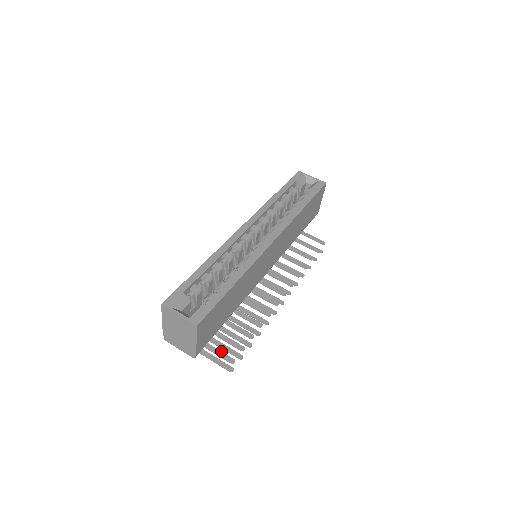
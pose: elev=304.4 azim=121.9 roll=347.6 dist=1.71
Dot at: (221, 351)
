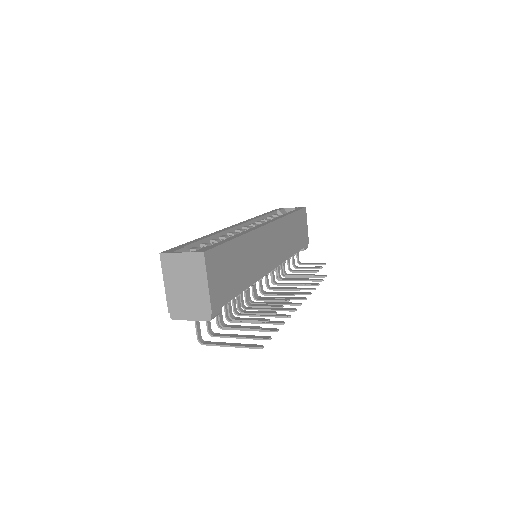
Dot at: occluded
